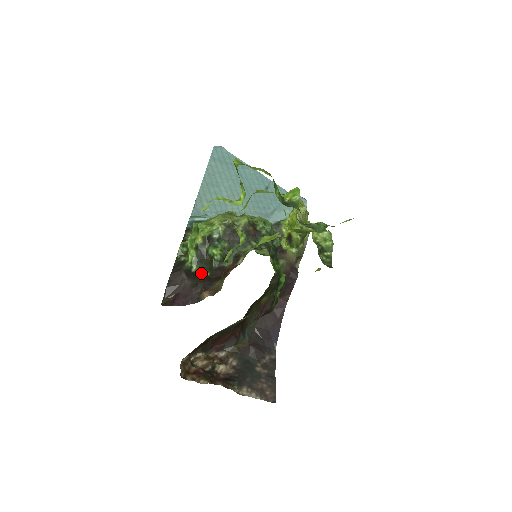
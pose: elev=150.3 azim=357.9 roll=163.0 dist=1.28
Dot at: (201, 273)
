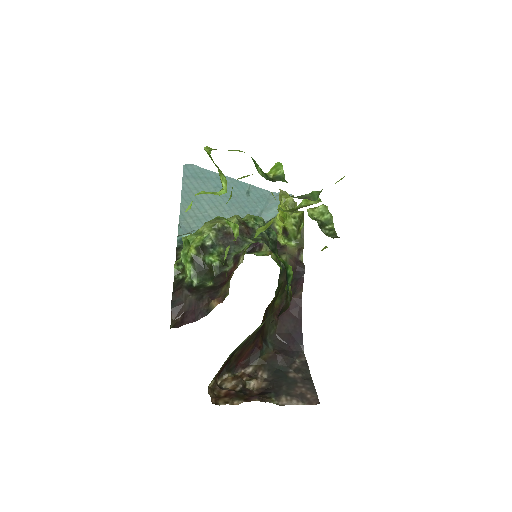
Dot at: (204, 285)
